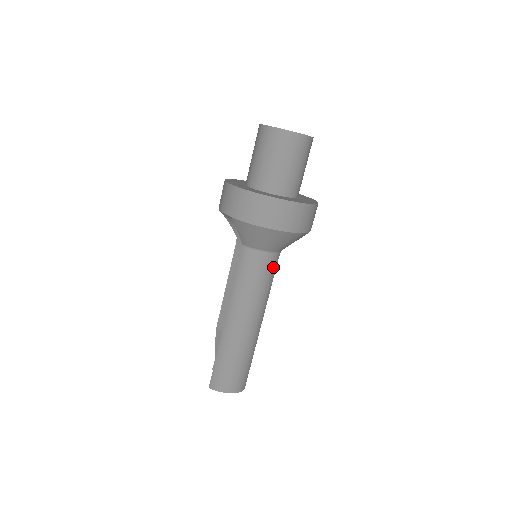
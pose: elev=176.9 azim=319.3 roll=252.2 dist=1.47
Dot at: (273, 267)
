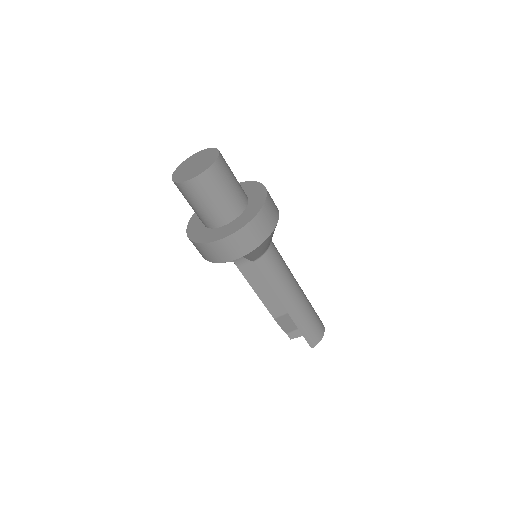
Dot at: (276, 248)
